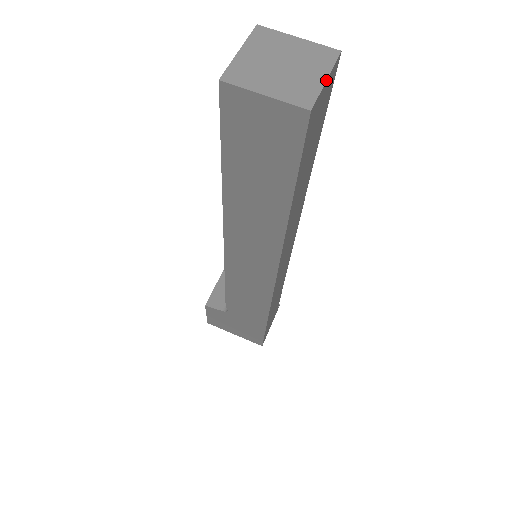
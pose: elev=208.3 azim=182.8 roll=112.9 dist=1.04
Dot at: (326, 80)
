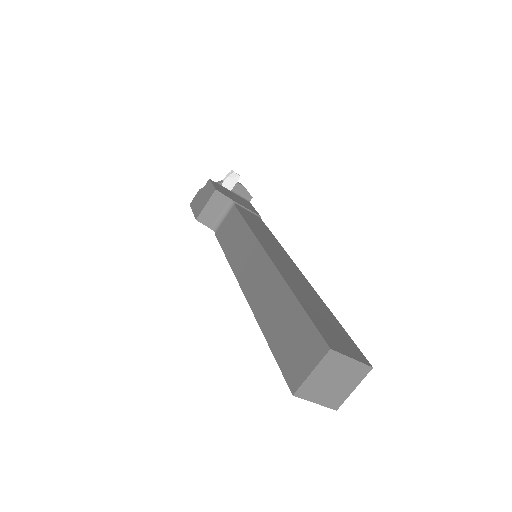
Dot at: occluded
